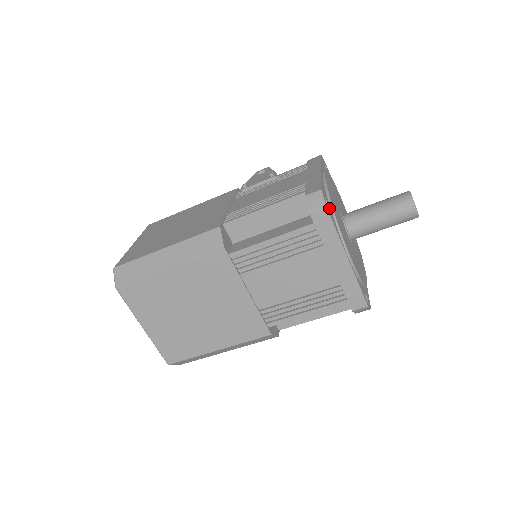
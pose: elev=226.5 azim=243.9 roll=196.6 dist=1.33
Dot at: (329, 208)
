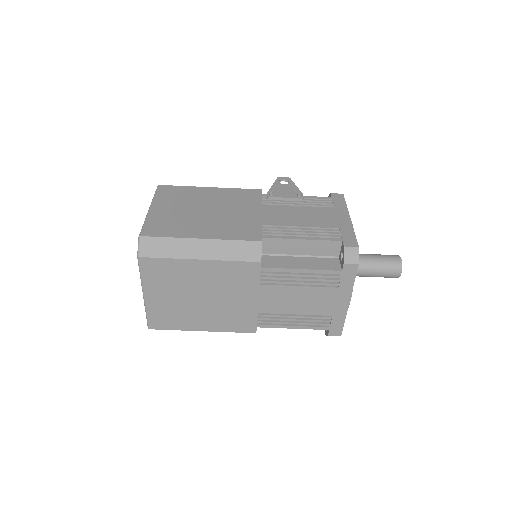
Dot at: occluded
